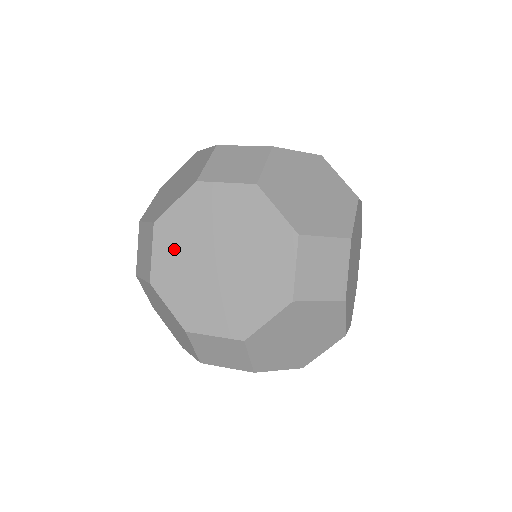
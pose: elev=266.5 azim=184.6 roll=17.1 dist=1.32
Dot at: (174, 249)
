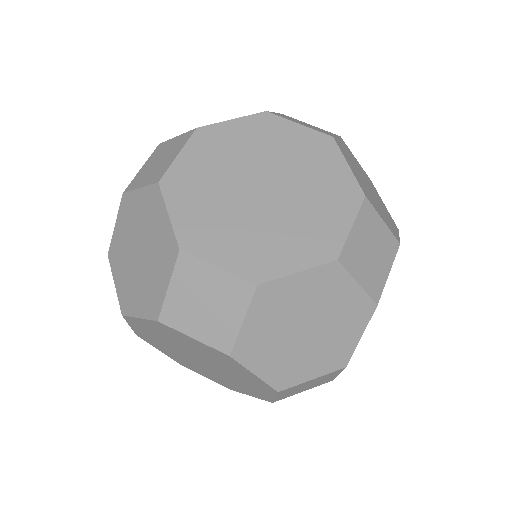
Dot at: (209, 160)
